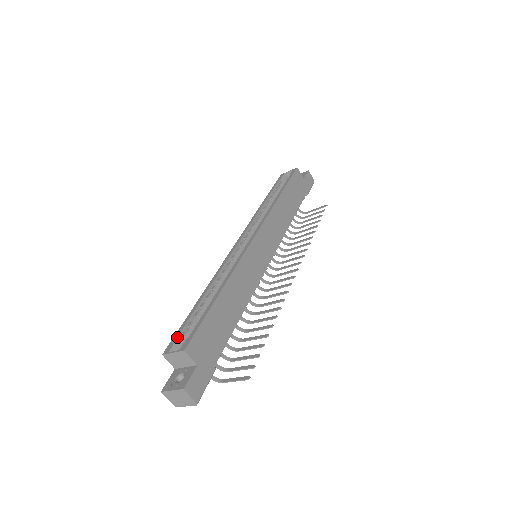
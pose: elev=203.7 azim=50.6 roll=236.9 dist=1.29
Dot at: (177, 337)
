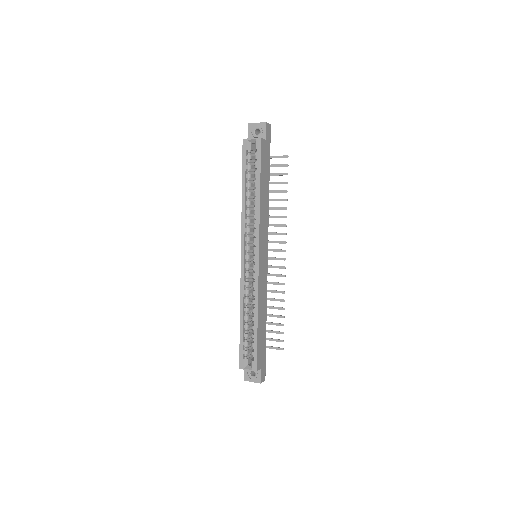
Dot at: (242, 356)
